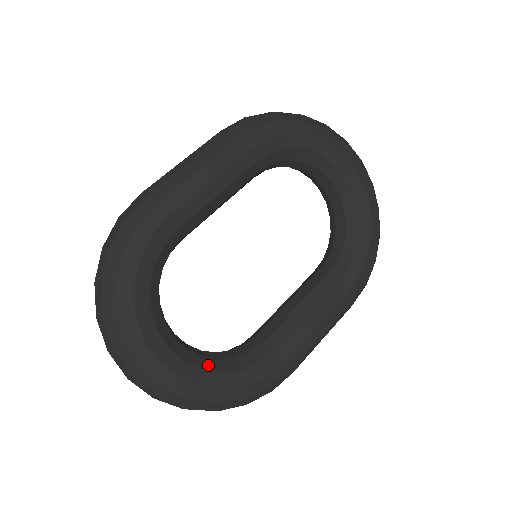
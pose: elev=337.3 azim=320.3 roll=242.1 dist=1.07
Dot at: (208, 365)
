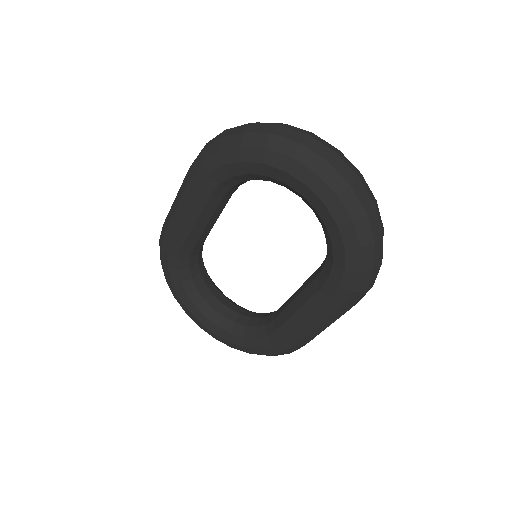
Dot at: (234, 329)
